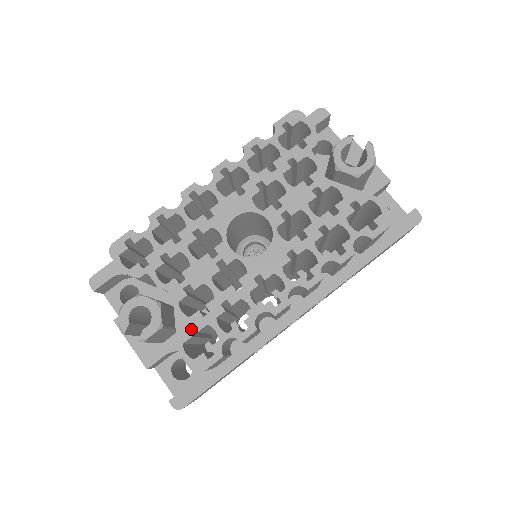
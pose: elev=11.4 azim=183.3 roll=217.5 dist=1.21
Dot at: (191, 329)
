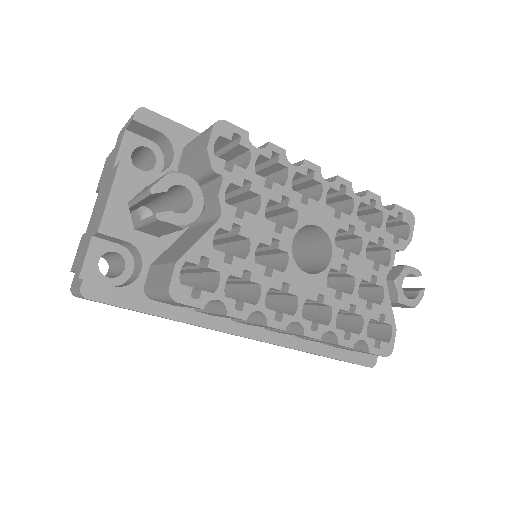
Dot at: occluded
